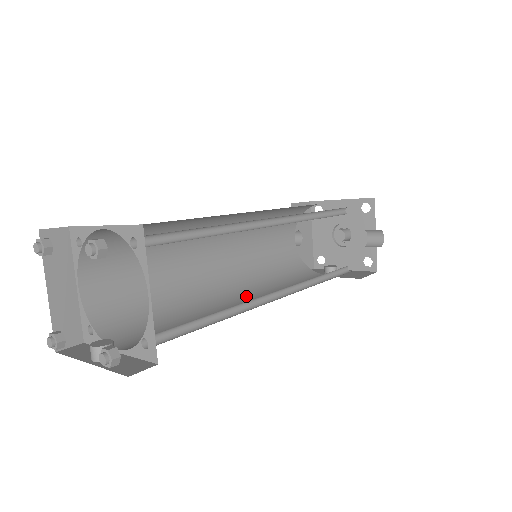
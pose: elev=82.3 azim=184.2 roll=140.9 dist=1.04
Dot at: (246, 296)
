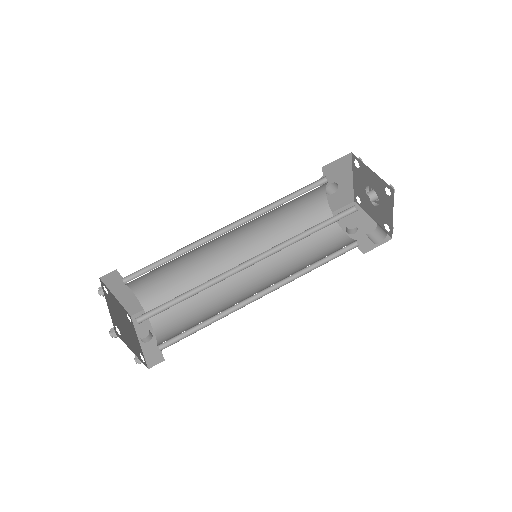
Dot at: (255, 269)
